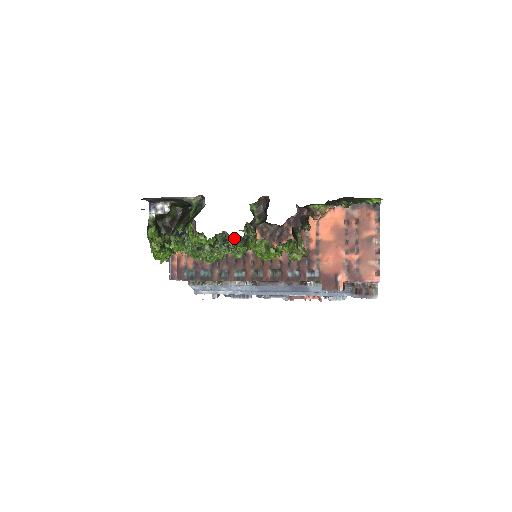
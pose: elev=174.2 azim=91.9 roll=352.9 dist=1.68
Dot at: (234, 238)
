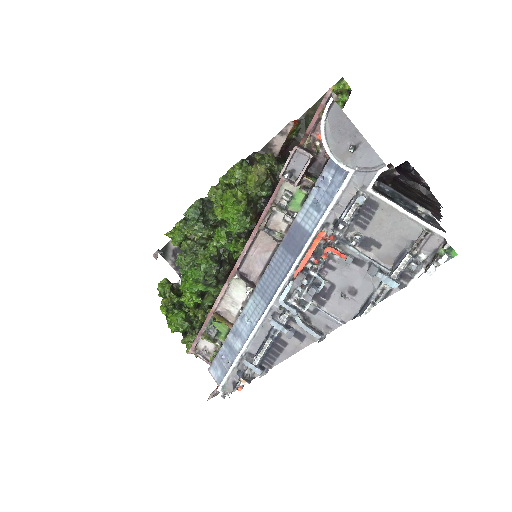
Dot at: occluded
